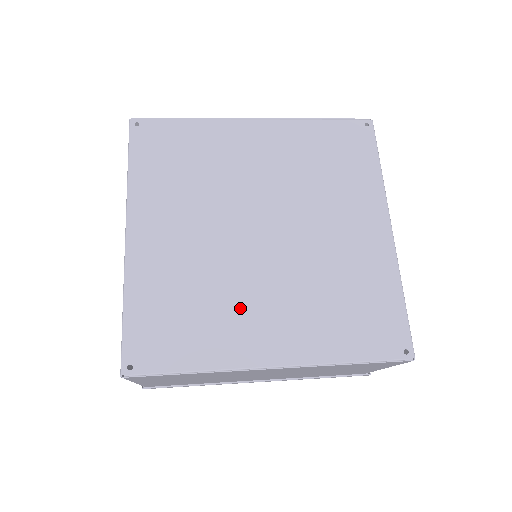
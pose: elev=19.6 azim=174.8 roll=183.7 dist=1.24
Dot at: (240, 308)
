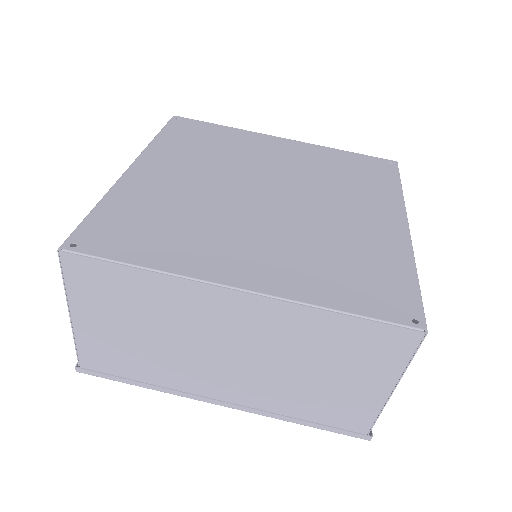
Dot at: (220, 236)
